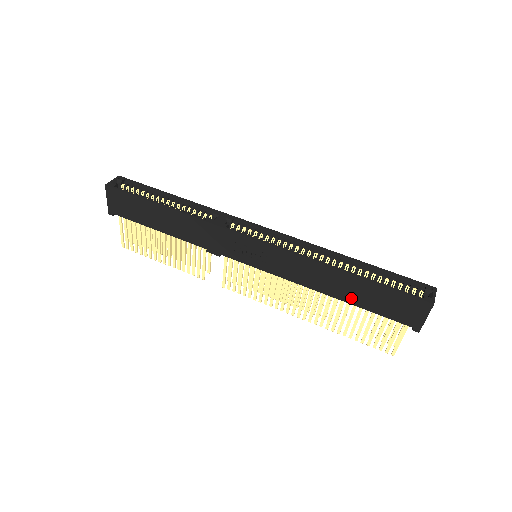
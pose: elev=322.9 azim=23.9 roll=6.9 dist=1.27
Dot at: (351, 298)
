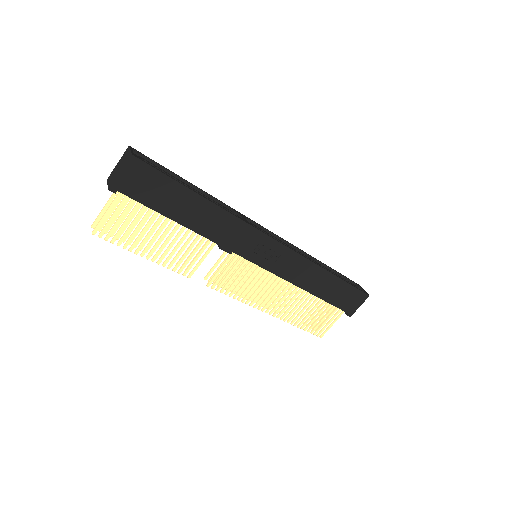
Dot at: (322, 293)
